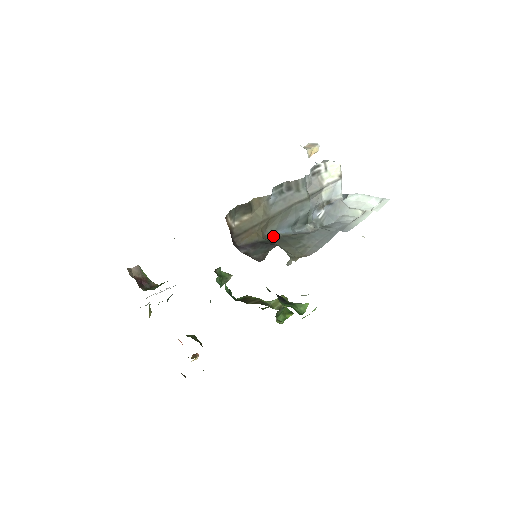
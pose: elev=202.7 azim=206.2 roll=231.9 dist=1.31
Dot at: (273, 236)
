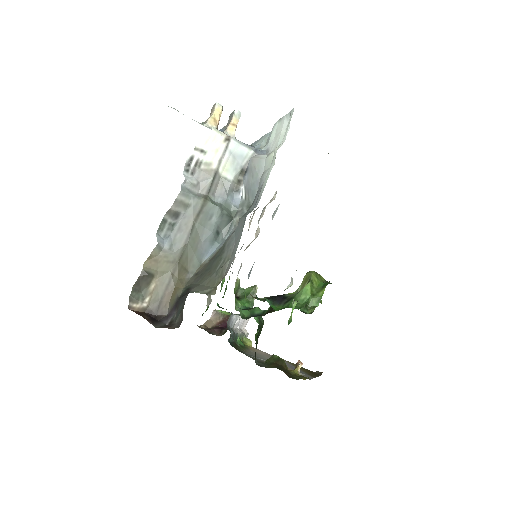
Dot at: (199, 271)
